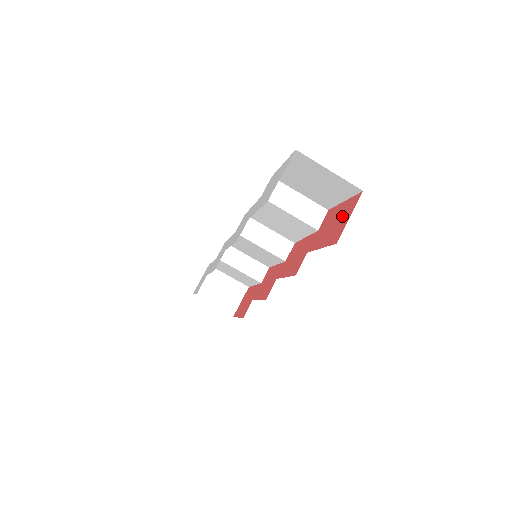
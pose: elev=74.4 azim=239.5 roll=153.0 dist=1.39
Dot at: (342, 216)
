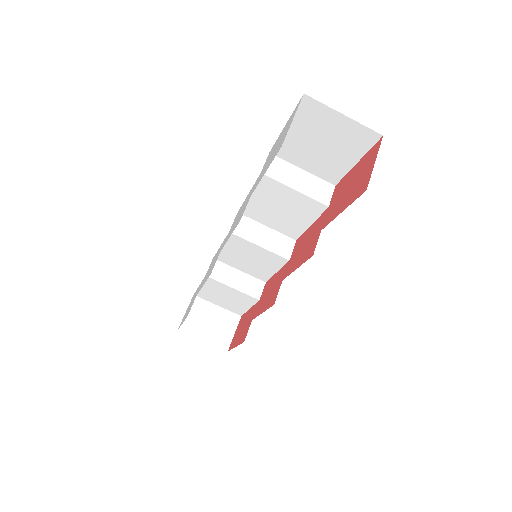
Dot at: (361, 171)
